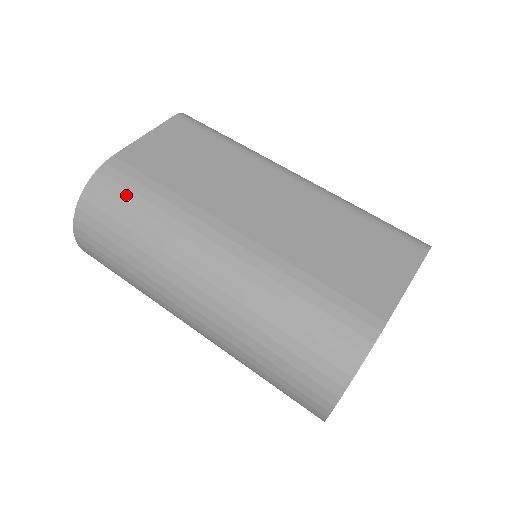
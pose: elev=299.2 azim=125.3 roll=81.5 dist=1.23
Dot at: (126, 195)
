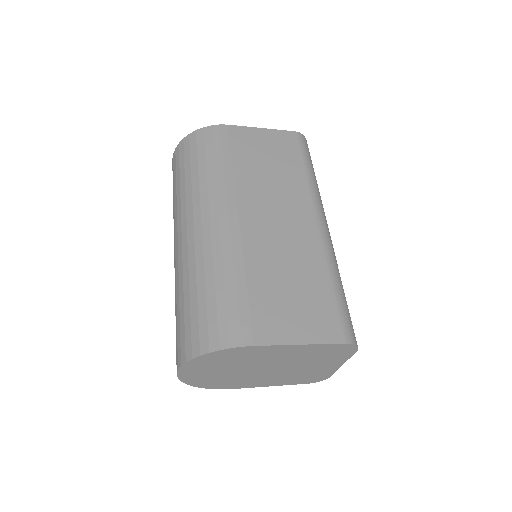
Dot at: (208, 150)
